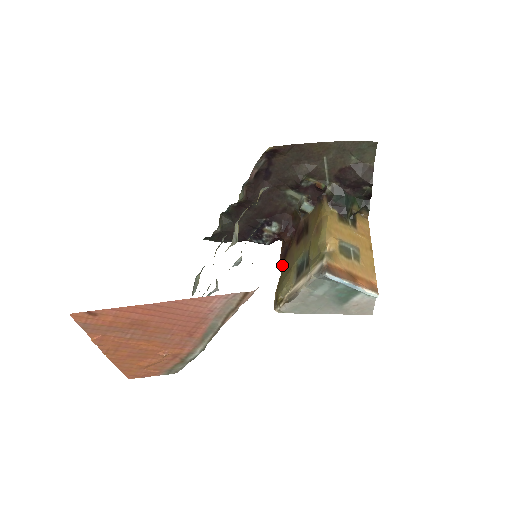
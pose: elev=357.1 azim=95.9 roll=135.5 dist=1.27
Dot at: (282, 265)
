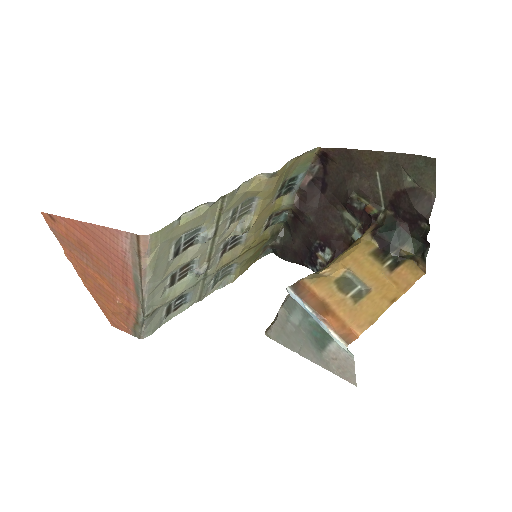
Dot at: occluded
